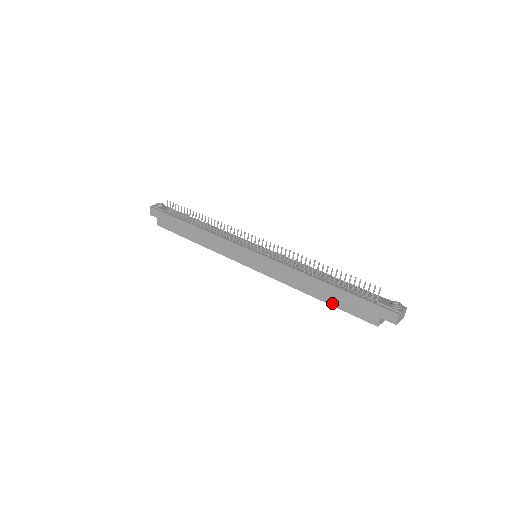
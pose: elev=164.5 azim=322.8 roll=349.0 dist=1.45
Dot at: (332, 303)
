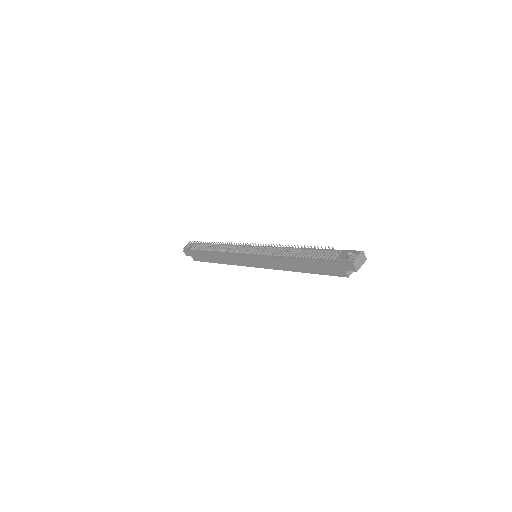
Dot at: (313, 272)
